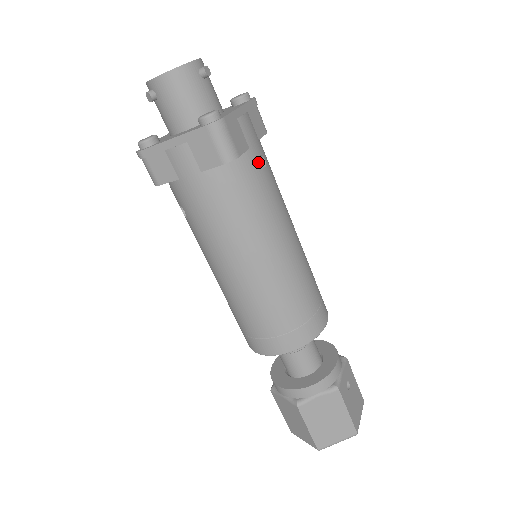
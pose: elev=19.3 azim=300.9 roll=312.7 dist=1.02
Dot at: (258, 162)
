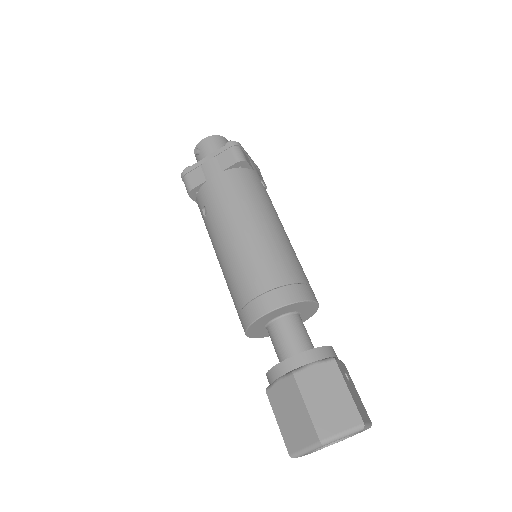
Dot at: (260, 180)
